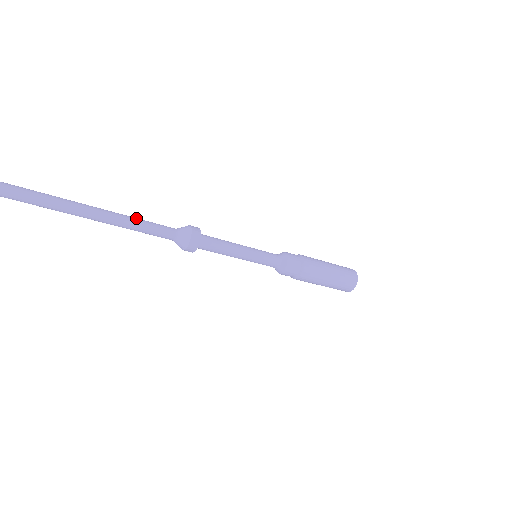
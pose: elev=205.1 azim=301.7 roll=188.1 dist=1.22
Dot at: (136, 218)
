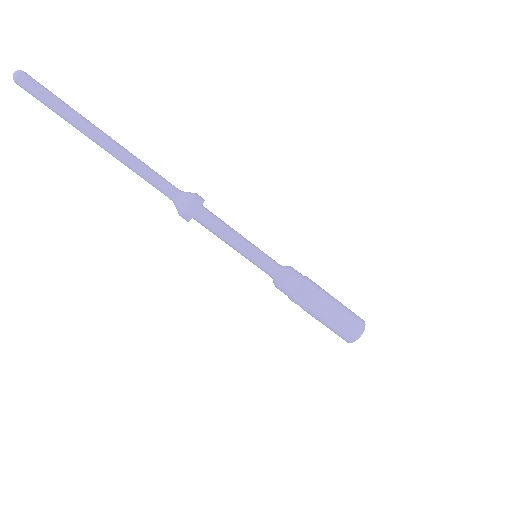
Dot at: (143, 163)
